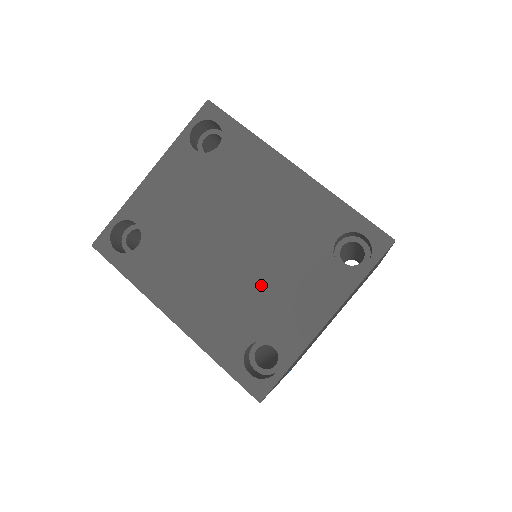
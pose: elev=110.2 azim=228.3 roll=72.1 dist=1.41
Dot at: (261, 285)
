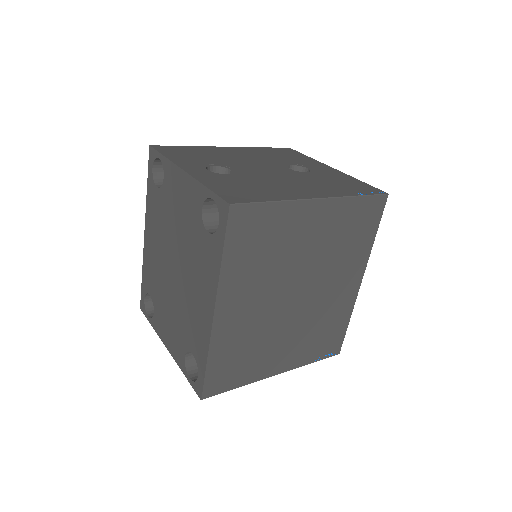
Dot at: (167, 298)
